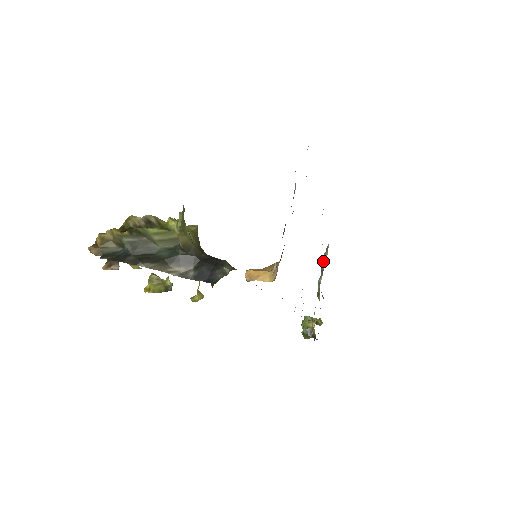
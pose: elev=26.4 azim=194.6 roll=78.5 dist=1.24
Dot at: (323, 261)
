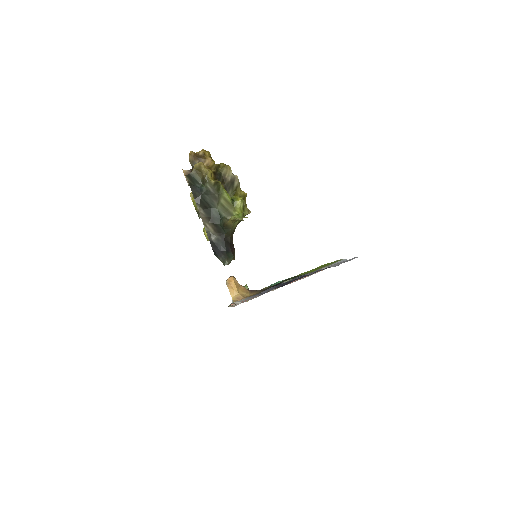
Dot at: occluded
